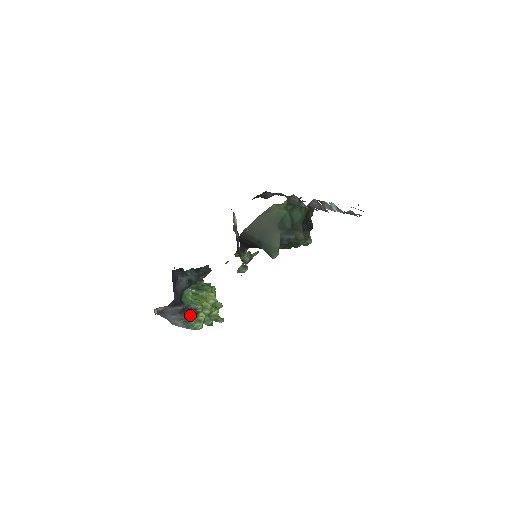
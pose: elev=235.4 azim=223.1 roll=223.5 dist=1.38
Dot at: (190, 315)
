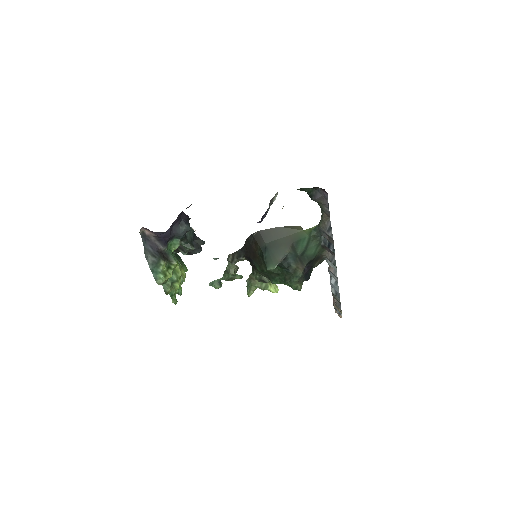
Dot at: (164, 261)
